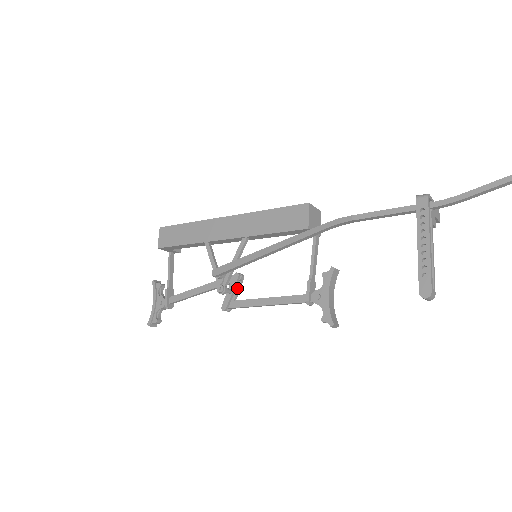
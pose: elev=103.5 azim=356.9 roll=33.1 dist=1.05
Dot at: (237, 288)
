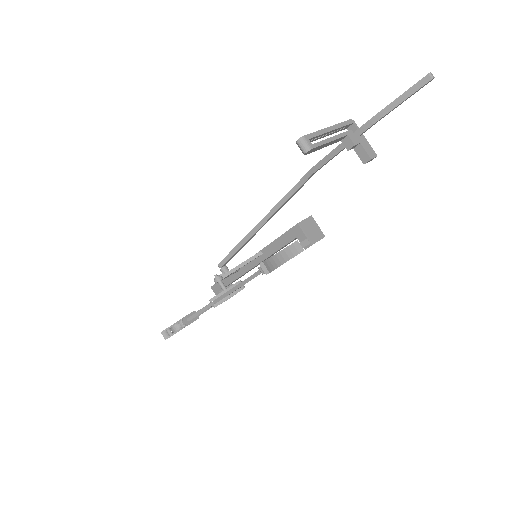
Dot at: (233, 292)
